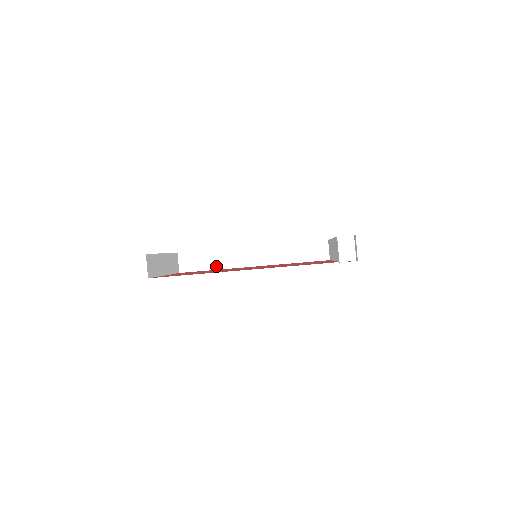
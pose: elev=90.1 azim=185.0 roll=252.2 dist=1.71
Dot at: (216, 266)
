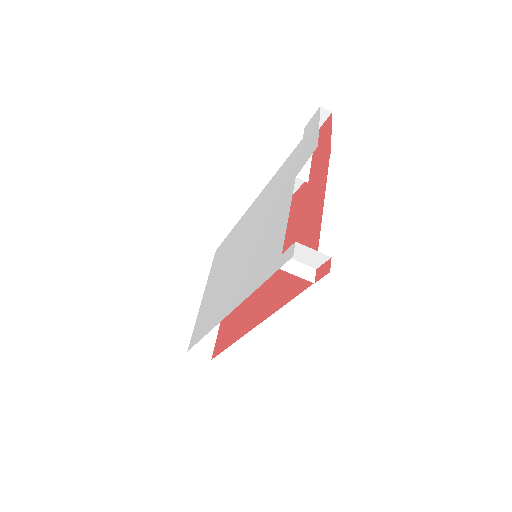
Dot at: occluded
